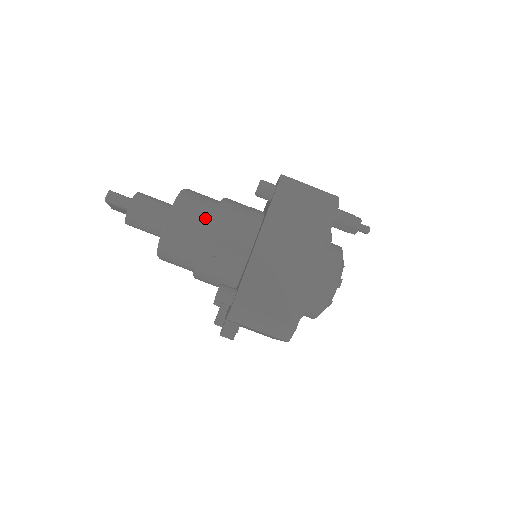
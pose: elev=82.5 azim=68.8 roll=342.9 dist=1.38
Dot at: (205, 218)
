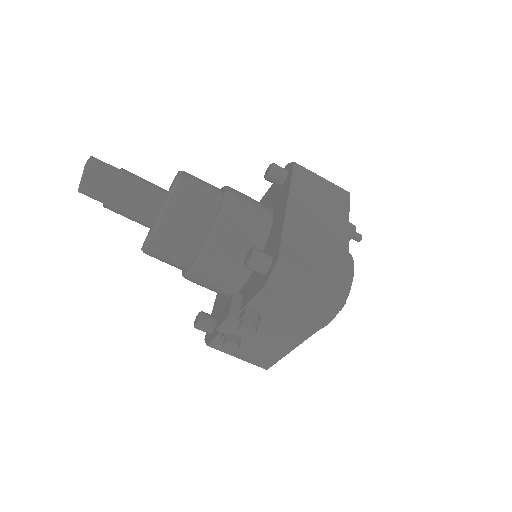
Dot at: (215, 192)
